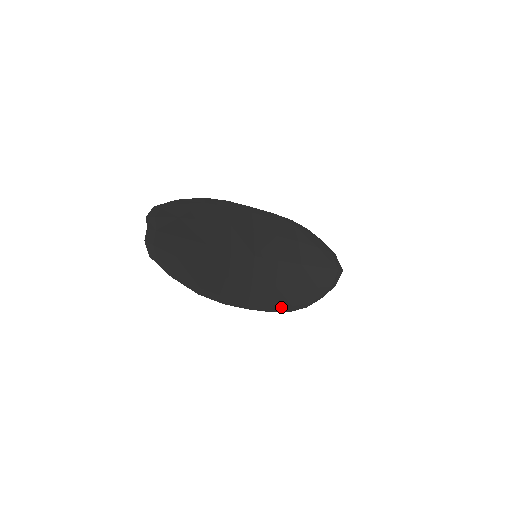
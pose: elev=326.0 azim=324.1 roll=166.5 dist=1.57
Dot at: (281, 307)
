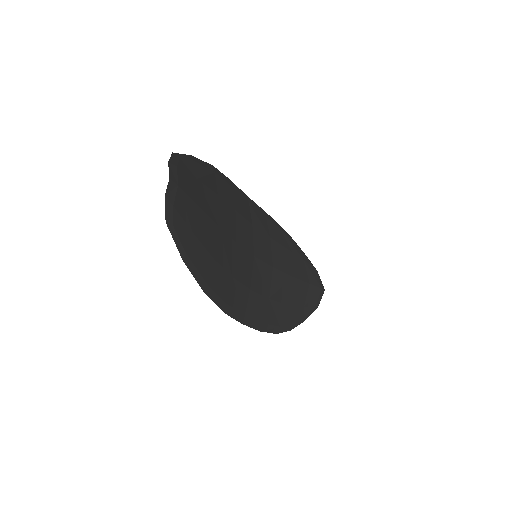
Dot at: (271, 326)
